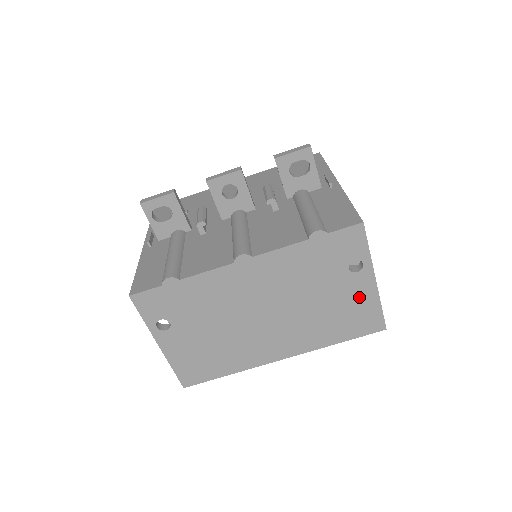
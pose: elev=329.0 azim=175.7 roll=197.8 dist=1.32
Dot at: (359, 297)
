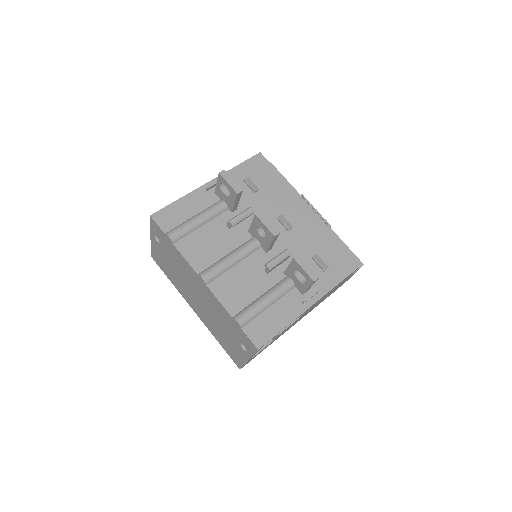
Dot at: (238, 352)
